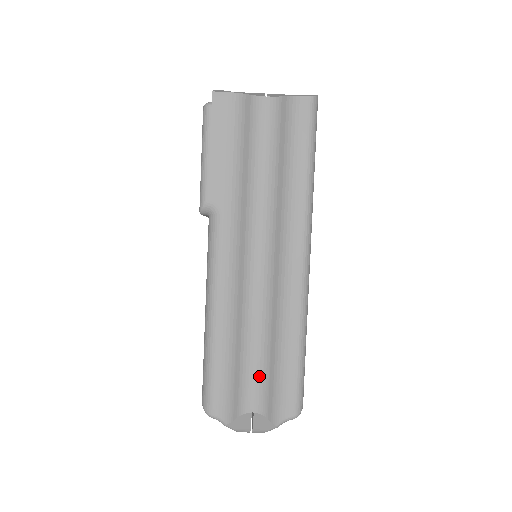
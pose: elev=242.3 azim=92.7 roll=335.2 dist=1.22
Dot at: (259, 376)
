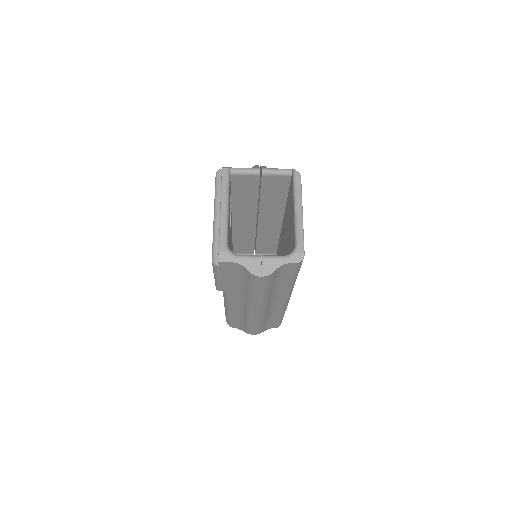
Dot at: (257, 330)
